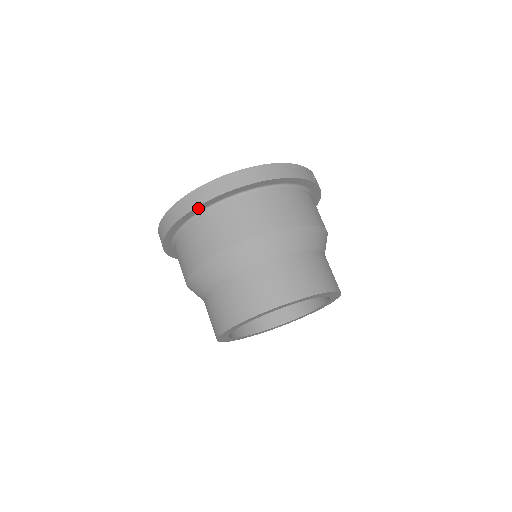
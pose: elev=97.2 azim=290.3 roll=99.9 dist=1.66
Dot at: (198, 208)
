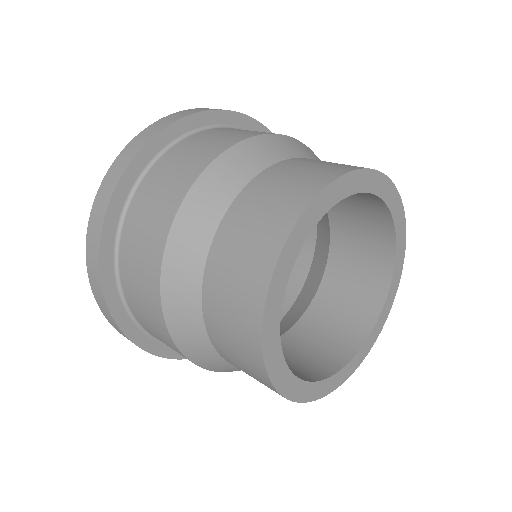
Dot at: (104, 249)
